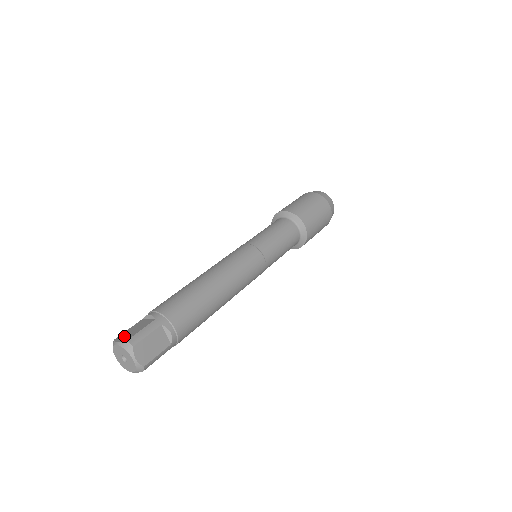
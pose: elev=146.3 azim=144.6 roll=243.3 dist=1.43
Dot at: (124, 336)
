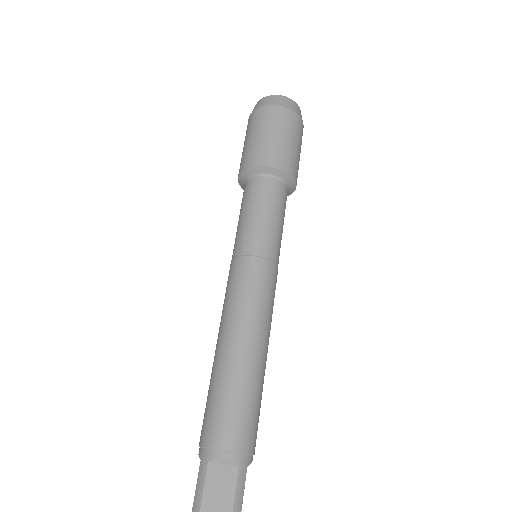
Dot at: (214, 510)
